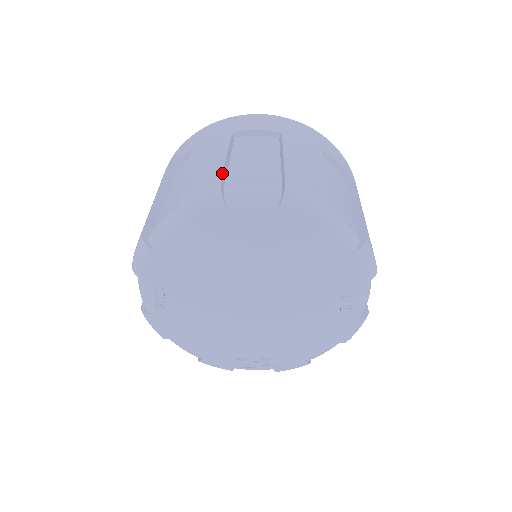
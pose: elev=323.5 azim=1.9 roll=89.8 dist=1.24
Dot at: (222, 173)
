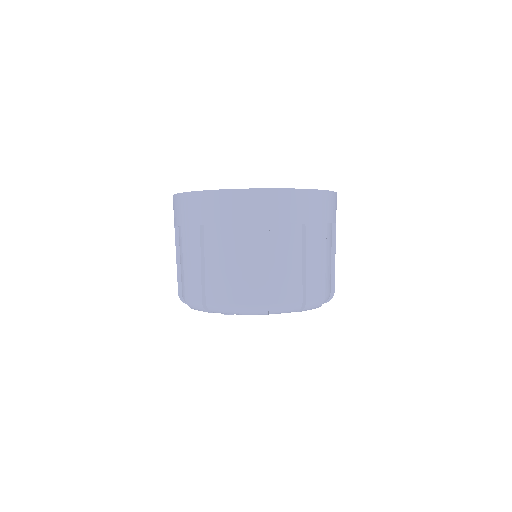
Dot at: (201, 291)
